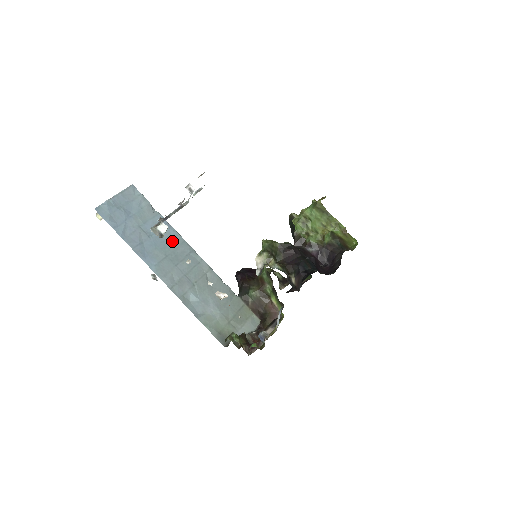
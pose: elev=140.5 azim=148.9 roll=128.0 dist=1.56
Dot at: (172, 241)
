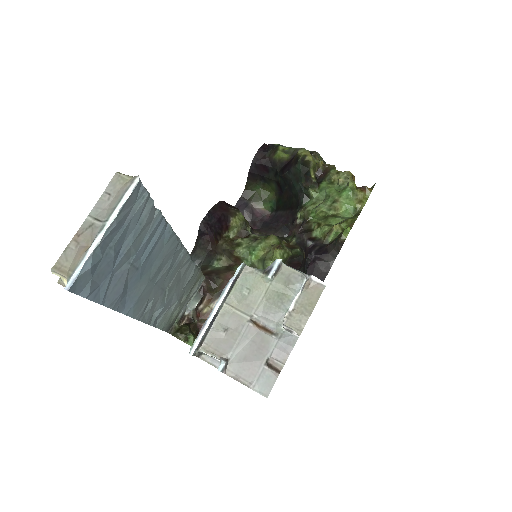
Dot at: (162, 250)
